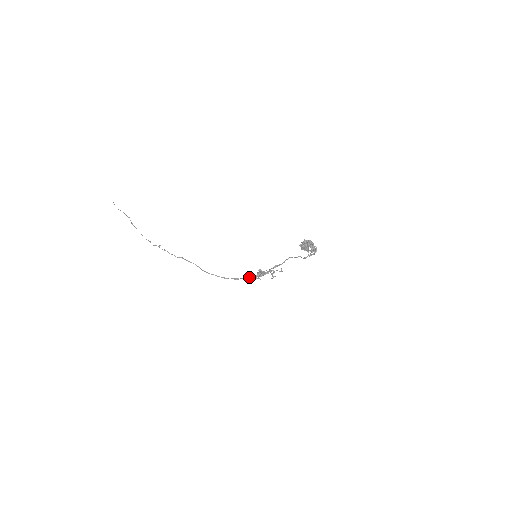
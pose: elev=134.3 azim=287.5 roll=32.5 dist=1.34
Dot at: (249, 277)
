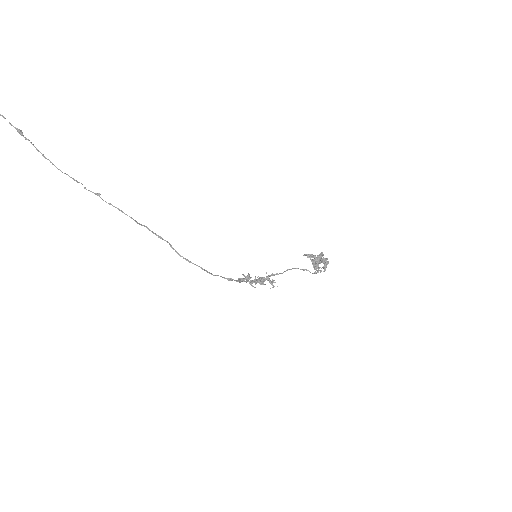
Dot at: occluded
